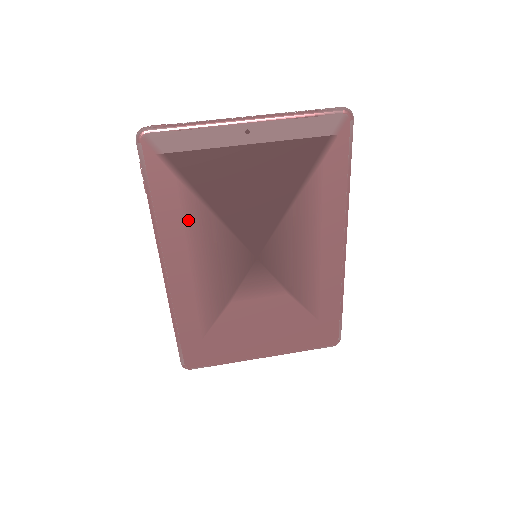
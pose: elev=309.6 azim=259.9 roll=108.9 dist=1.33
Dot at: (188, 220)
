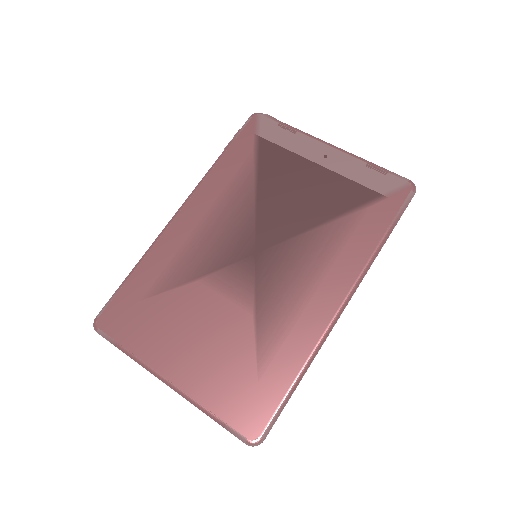
Dot at: (233, 183)
